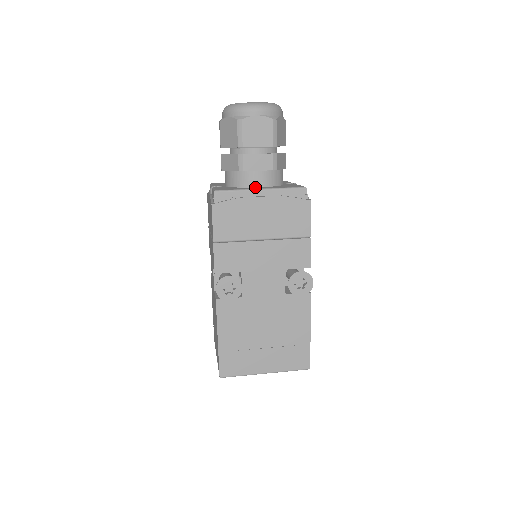
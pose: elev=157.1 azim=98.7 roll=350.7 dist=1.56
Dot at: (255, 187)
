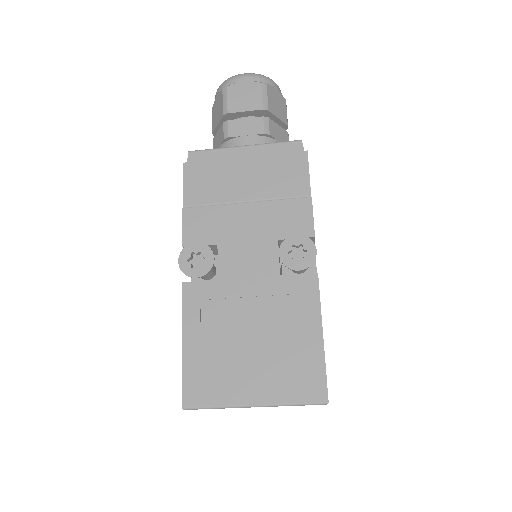
Dot at: occluded
